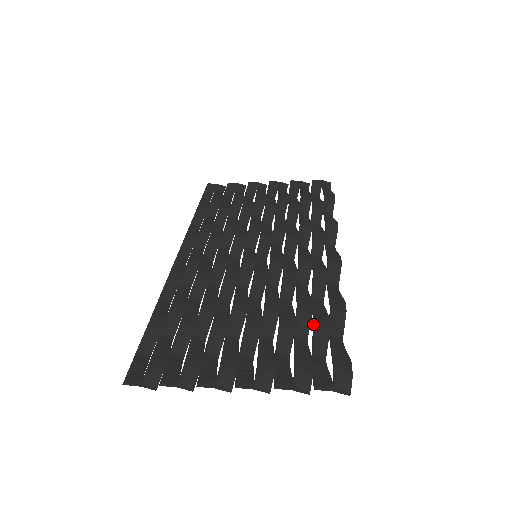
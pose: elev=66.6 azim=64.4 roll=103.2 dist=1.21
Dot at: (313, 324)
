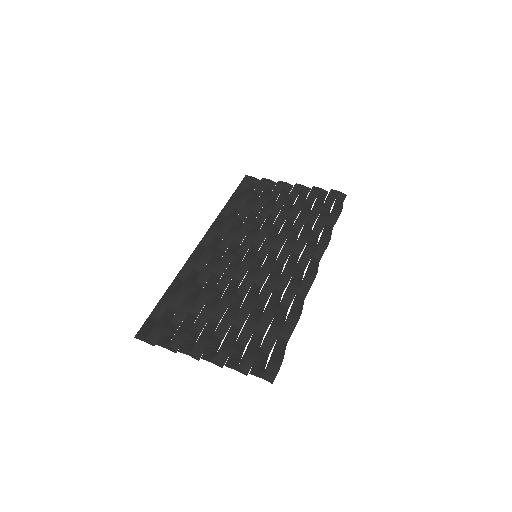
Dot at: occluded
